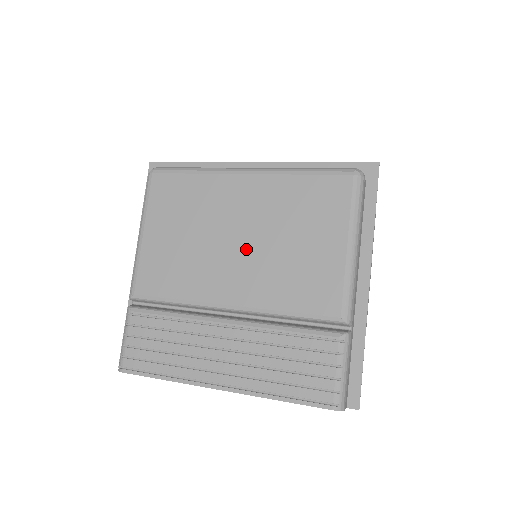
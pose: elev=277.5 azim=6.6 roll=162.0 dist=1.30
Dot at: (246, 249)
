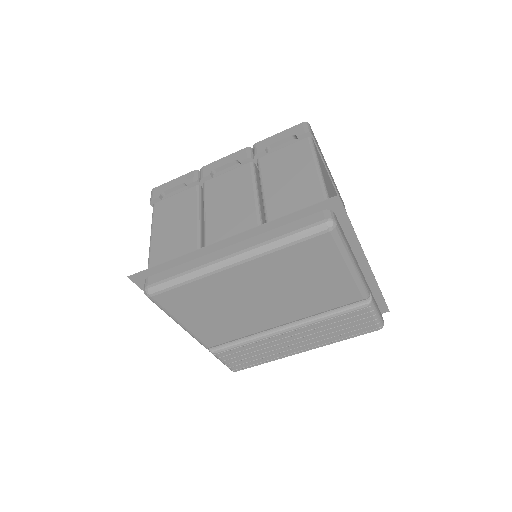
Dot at: (272, 300)
